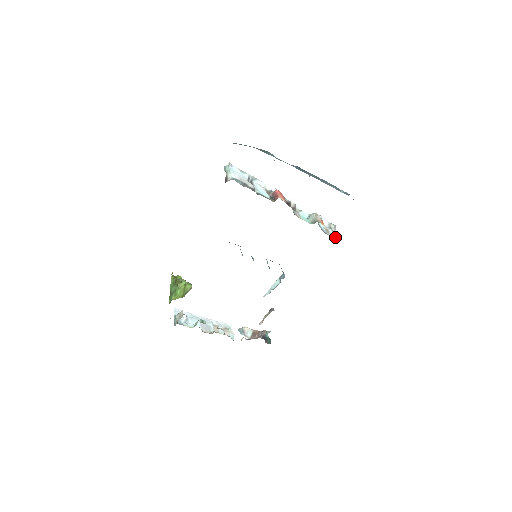
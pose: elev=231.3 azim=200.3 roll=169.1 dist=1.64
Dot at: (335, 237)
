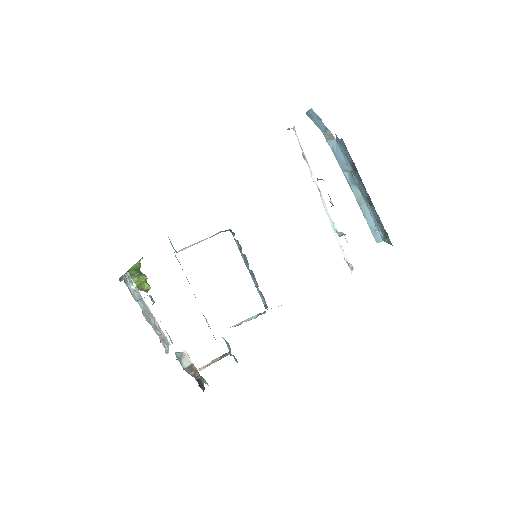
Dot at: occluded
